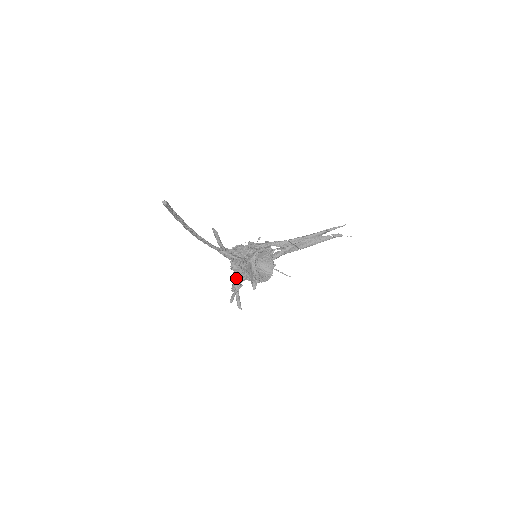
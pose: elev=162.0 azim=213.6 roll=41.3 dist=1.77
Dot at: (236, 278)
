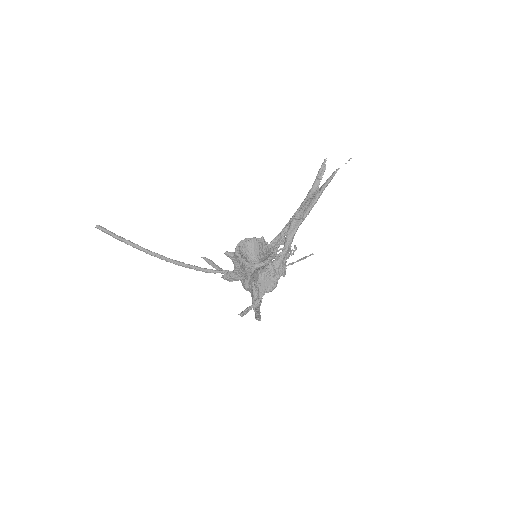
Dot at: (252, 294)
